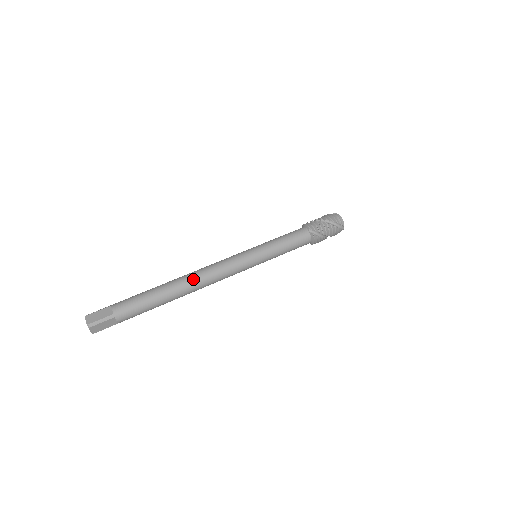
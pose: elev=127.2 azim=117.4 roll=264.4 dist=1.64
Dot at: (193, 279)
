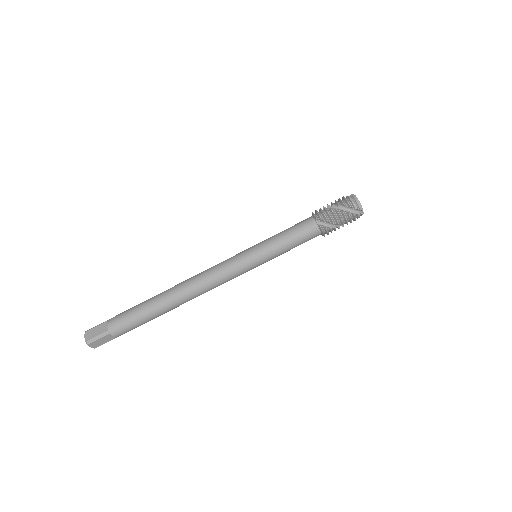
Dot at: (185, 289)
